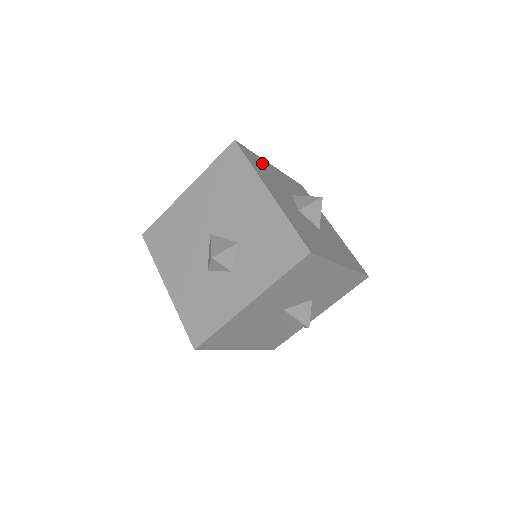
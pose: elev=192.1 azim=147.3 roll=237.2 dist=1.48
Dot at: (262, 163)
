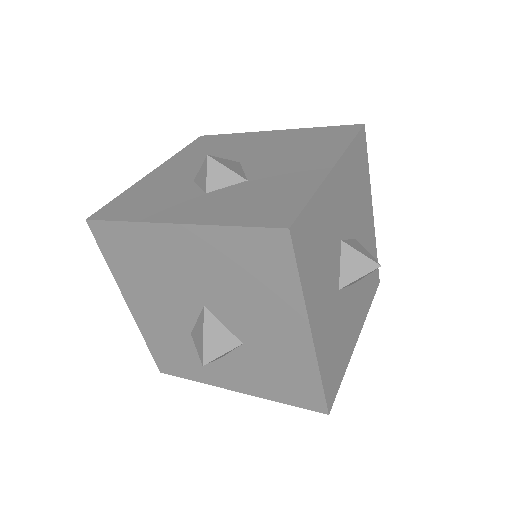
Dot at: (365, 181)
